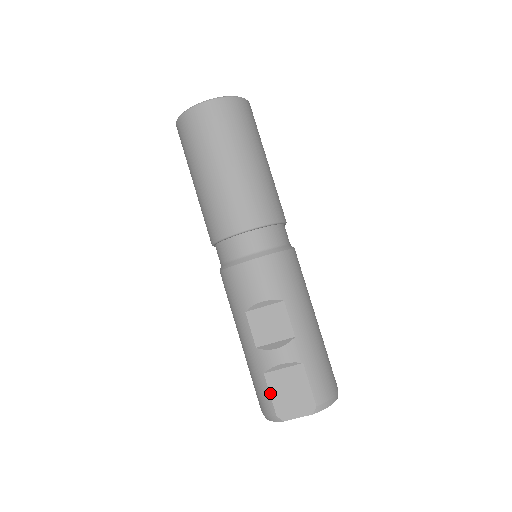
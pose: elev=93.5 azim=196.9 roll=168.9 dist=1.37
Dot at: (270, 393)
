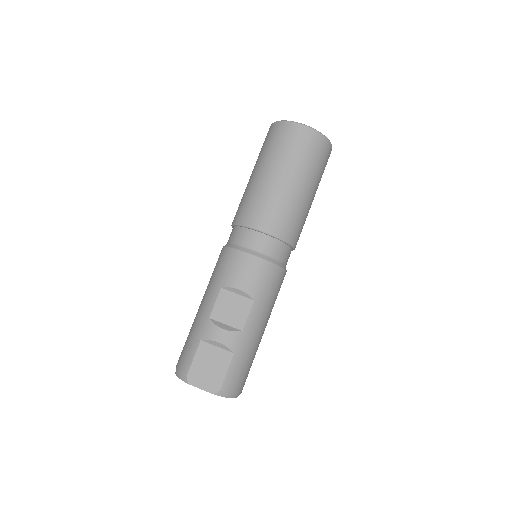
Dot at: (194, 357)
